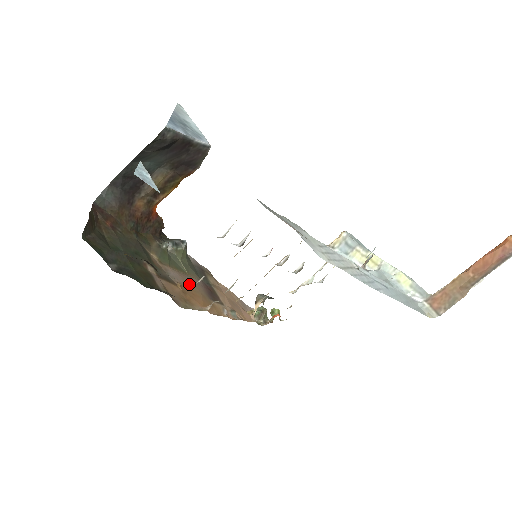
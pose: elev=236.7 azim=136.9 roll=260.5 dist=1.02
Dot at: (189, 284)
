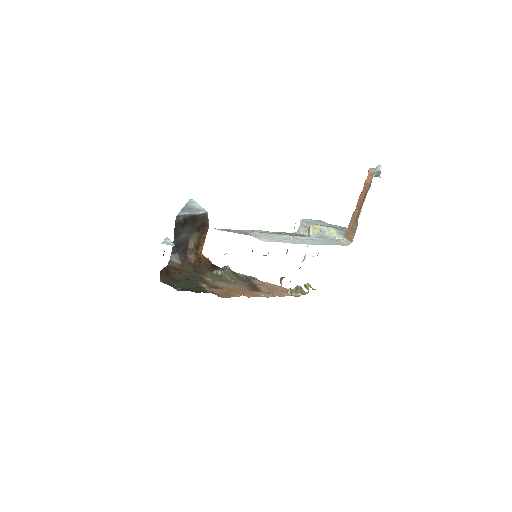
Dot at: occluded
